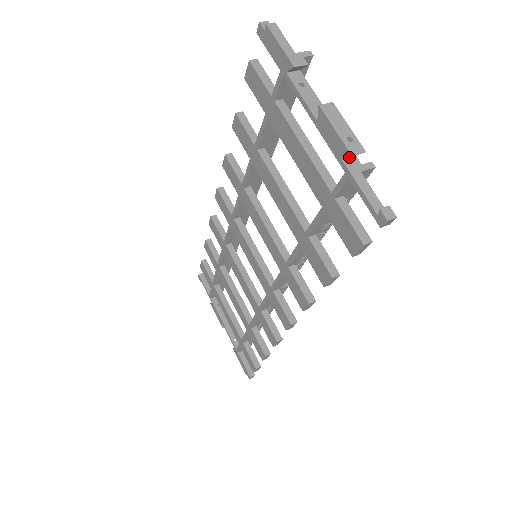
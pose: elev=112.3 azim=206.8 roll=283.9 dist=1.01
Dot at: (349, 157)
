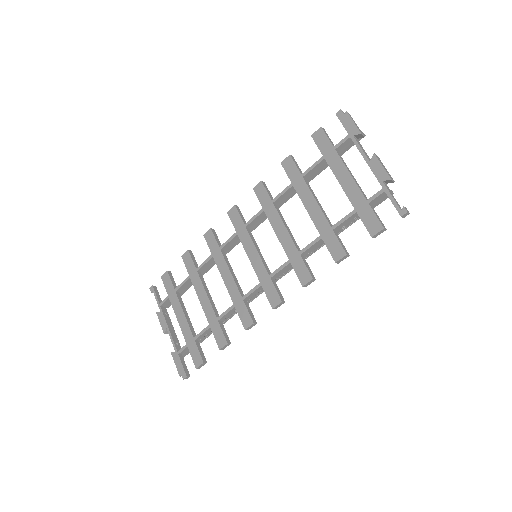
Dot at: (385, 183)
